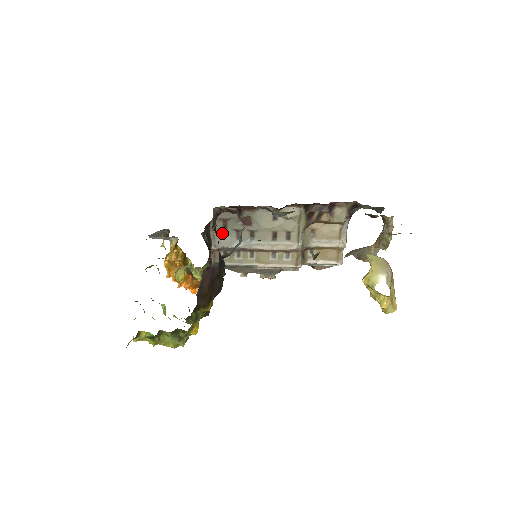
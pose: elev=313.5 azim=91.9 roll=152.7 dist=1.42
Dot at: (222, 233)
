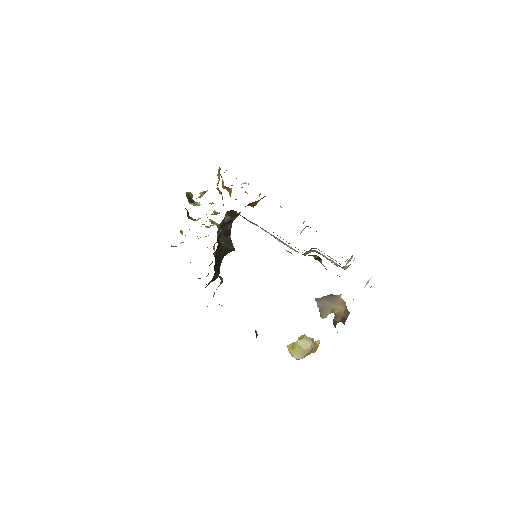
Dot at: (242, 216)
